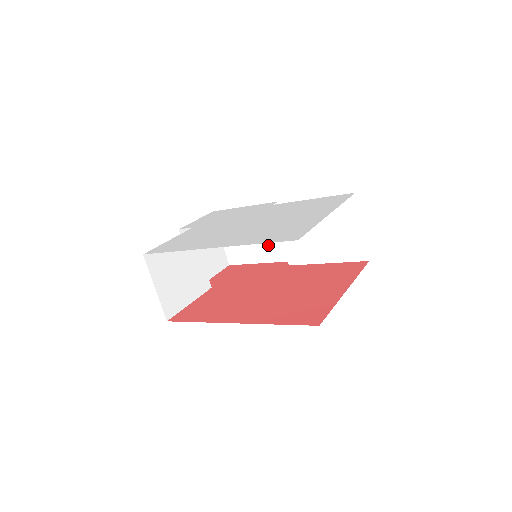
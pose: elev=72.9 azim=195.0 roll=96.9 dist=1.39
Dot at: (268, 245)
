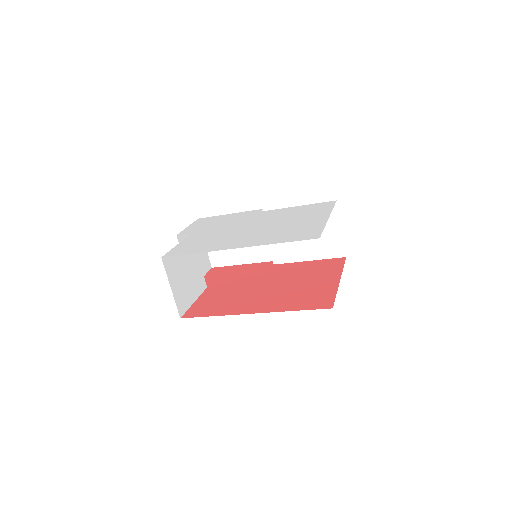
Dot at: (252, 247)
